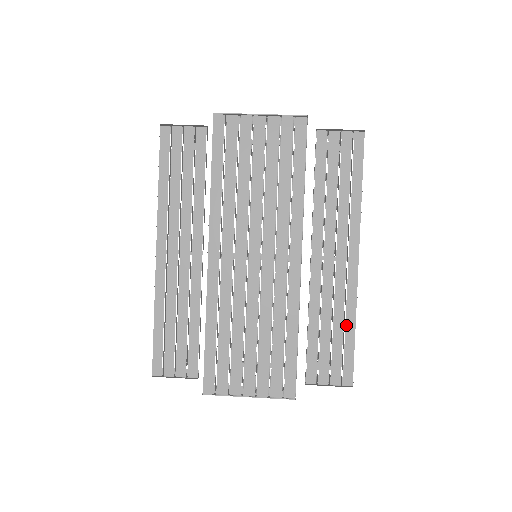
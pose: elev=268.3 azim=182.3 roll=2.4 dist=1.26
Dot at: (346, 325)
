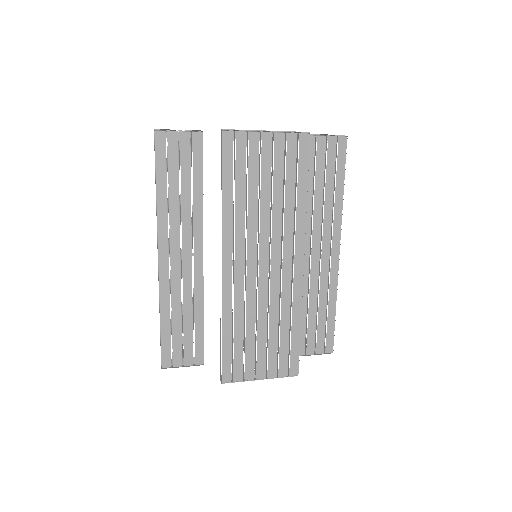
Dot at: (329, 305)
